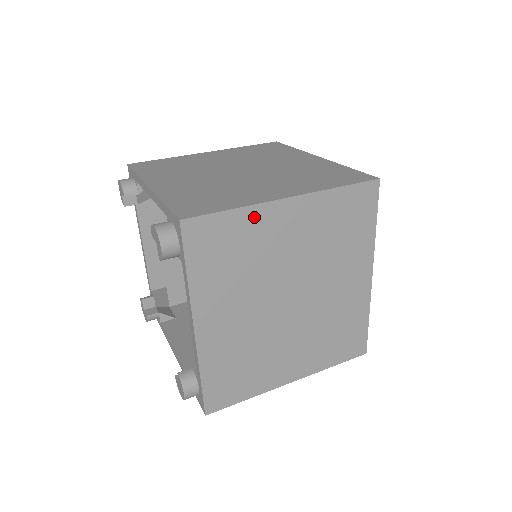
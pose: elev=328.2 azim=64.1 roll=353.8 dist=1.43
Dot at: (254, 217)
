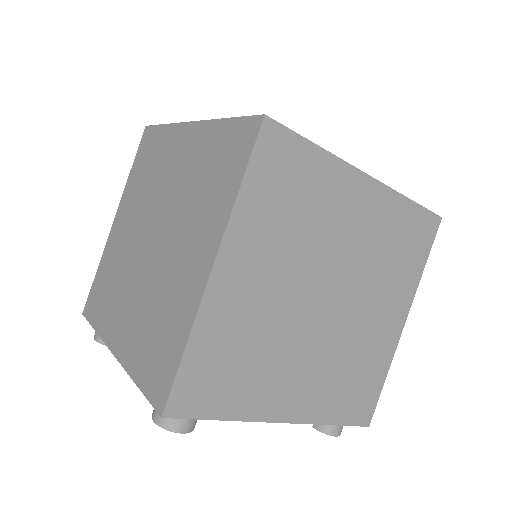
Dot at: (209, 323)
